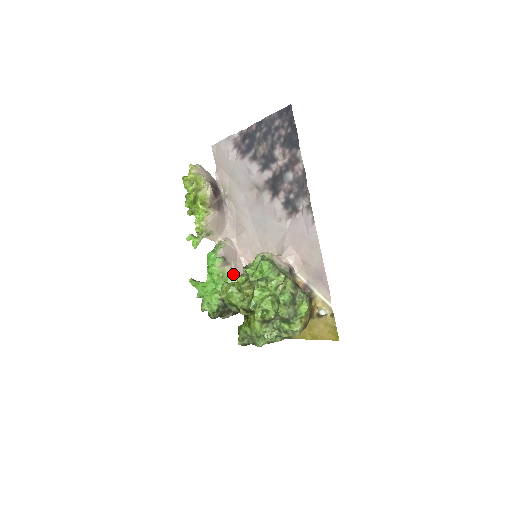
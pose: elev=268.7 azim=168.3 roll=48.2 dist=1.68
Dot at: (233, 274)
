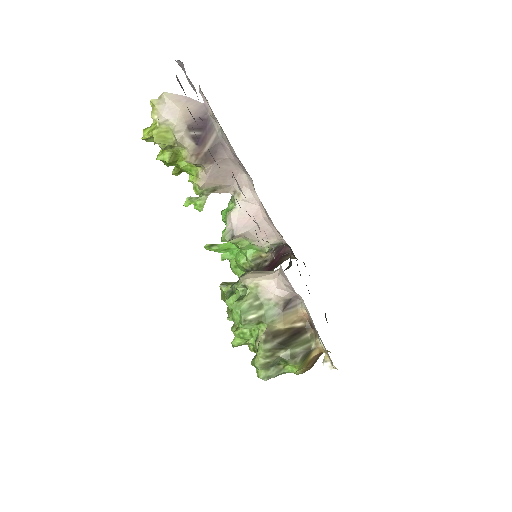
Dot at: (255, 241)
